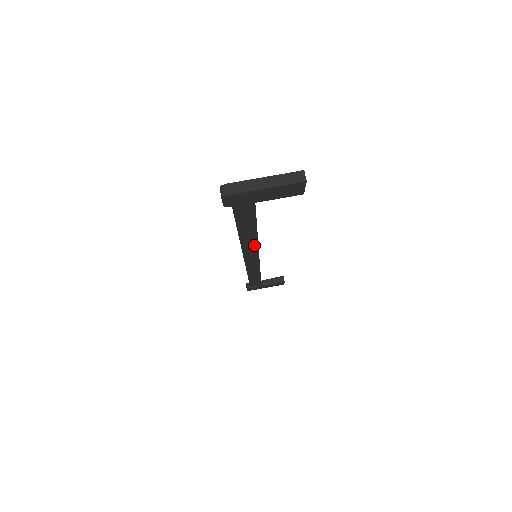
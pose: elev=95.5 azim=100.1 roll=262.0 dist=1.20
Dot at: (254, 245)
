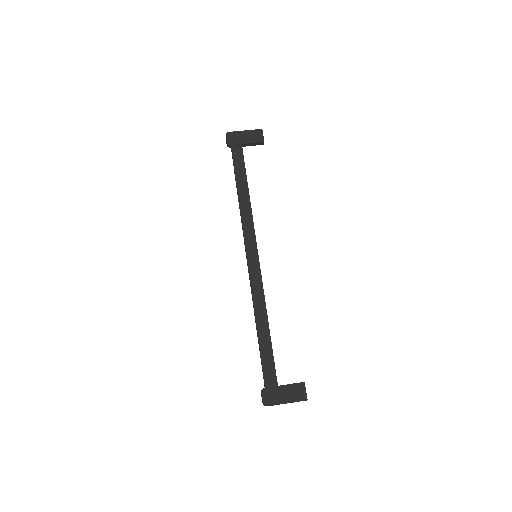
Dot at: (250, 218)
